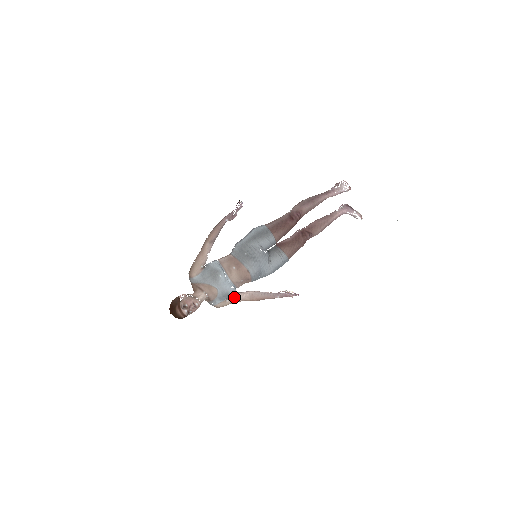
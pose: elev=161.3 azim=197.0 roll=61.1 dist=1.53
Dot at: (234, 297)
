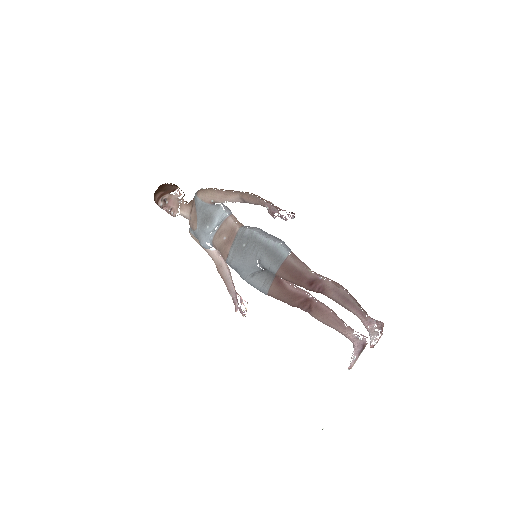
Dot at: occluded
